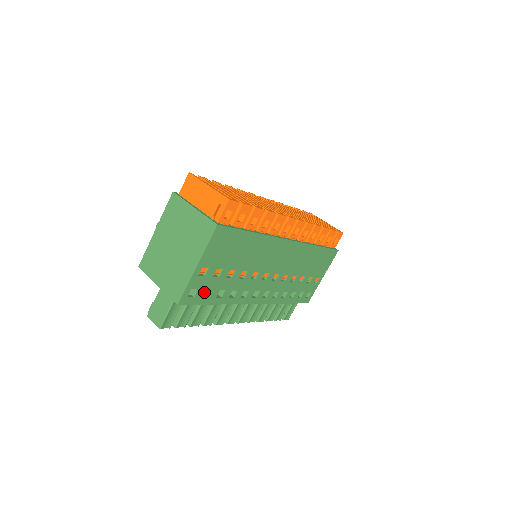
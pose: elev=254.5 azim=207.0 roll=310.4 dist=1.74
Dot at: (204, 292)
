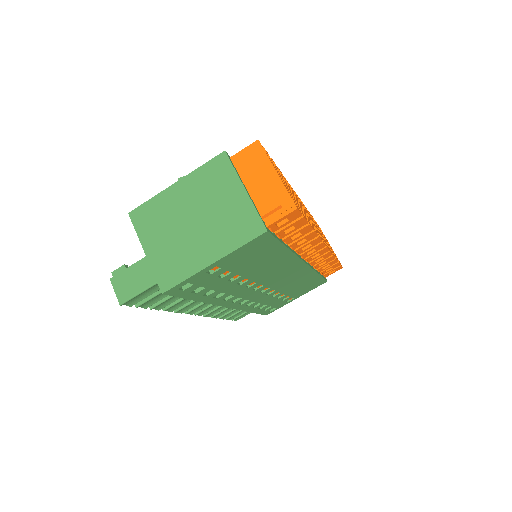
Dot at: (196, 288)
